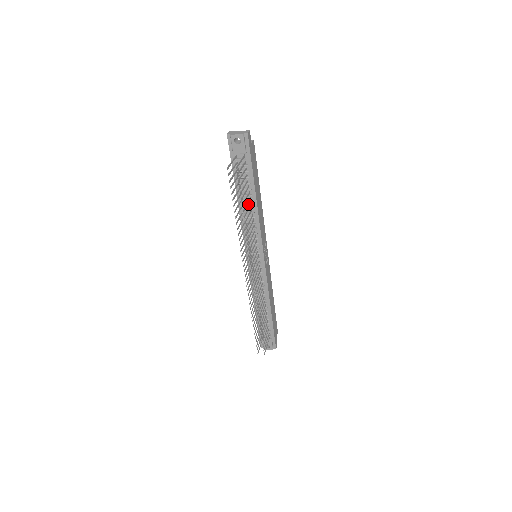
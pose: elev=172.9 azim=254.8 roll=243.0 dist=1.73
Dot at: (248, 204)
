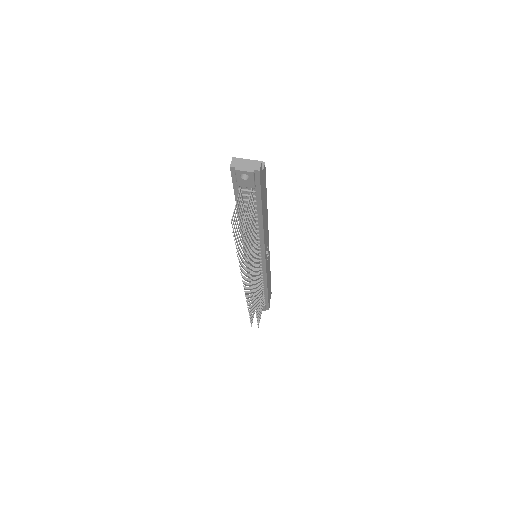
Dot at: (252, 224)
